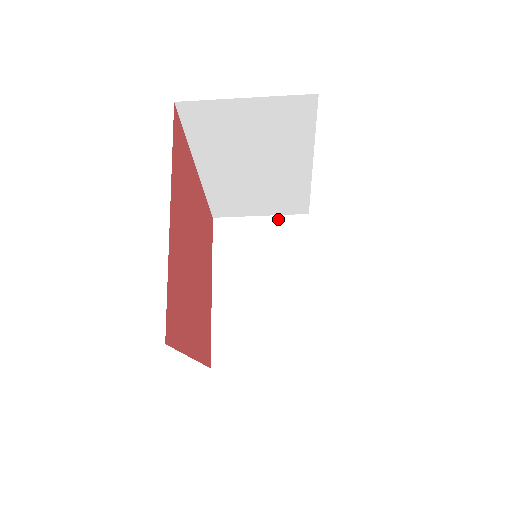
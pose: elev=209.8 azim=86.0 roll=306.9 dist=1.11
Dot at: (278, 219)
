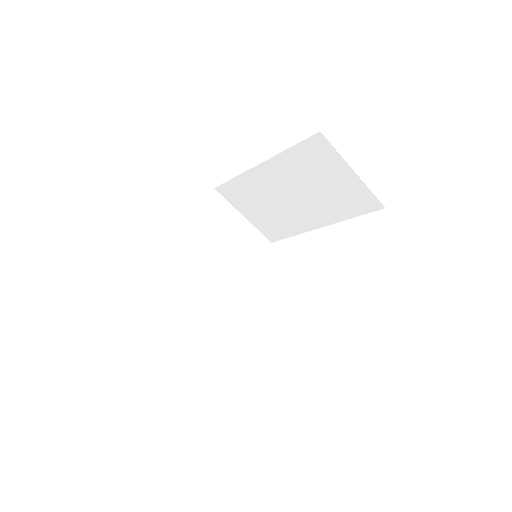
Dot at: (253, 229)
